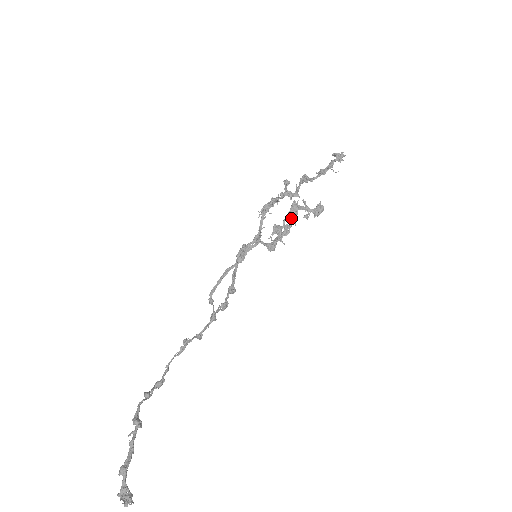
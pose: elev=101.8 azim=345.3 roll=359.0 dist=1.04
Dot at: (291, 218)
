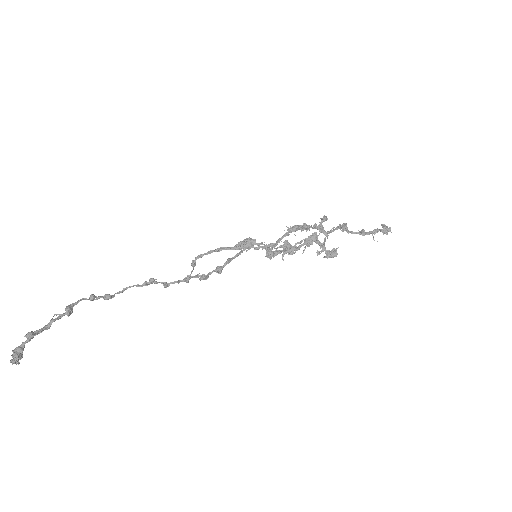
Dot at: (303, 244)
